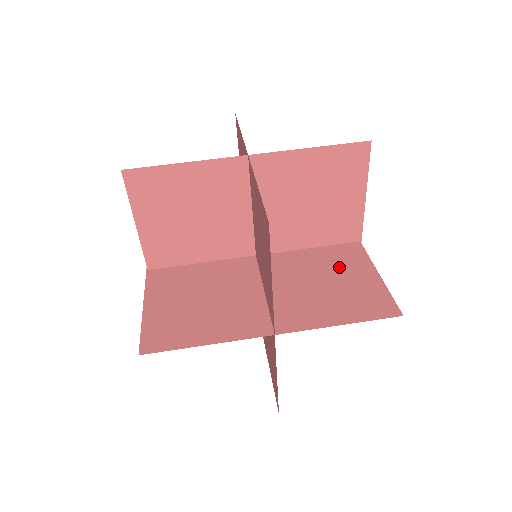
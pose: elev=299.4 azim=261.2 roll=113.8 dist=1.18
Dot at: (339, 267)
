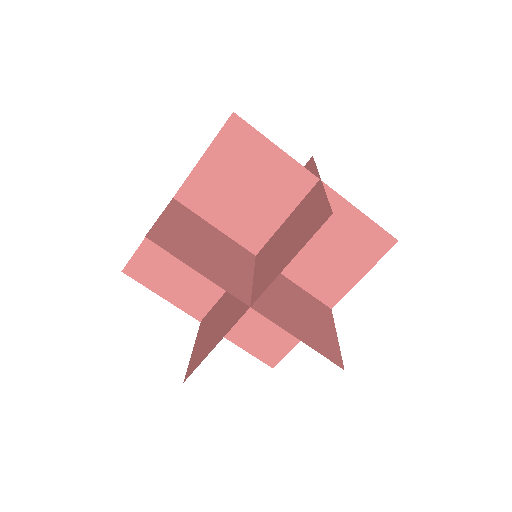
Dot at: (326, 224)
